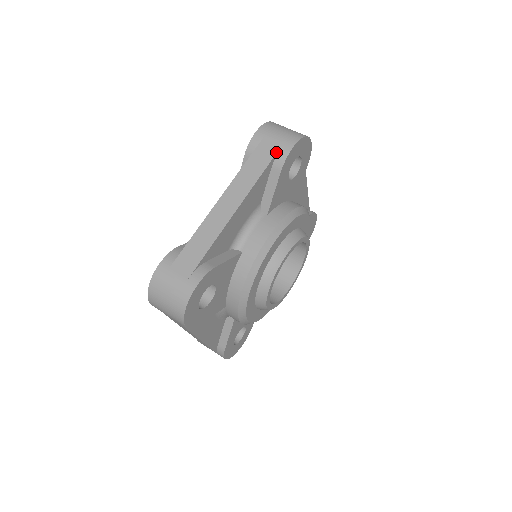
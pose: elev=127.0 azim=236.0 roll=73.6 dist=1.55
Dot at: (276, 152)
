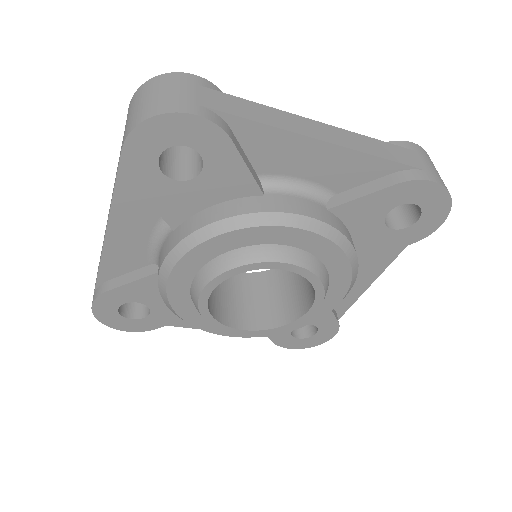
Dot at: occluded
